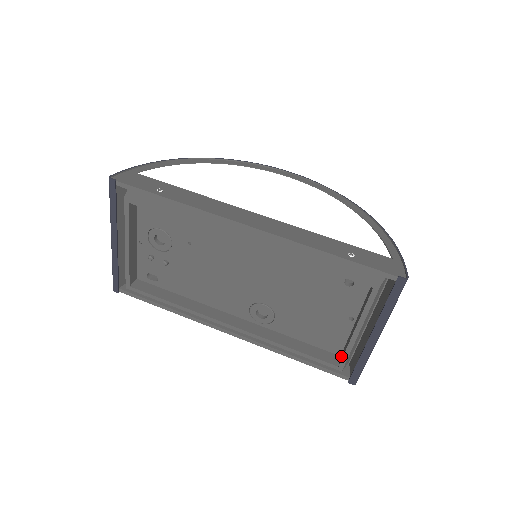
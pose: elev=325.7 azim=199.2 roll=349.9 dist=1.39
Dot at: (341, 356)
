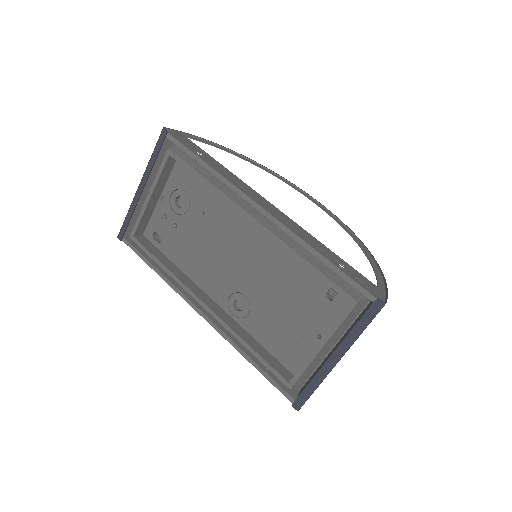
Dot at: occluded
